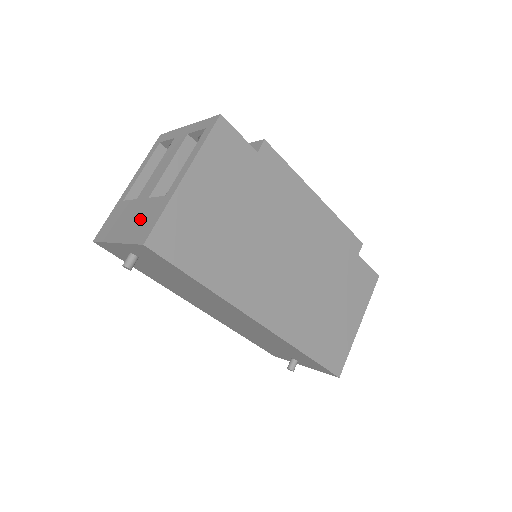
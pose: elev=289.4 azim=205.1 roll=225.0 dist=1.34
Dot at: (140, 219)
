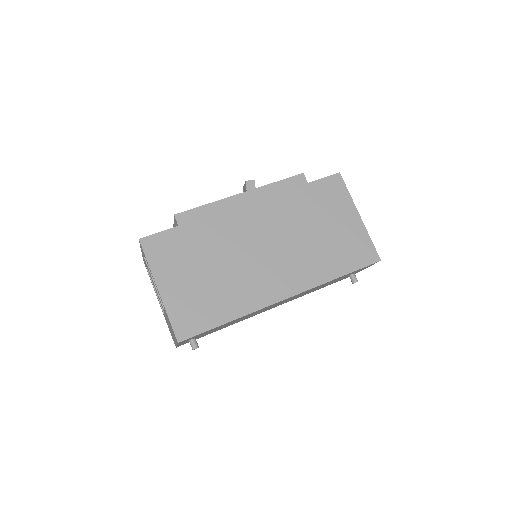
Dot at: (170, 326)
